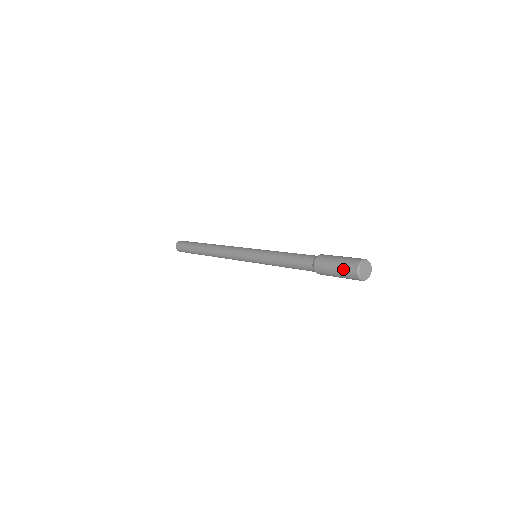
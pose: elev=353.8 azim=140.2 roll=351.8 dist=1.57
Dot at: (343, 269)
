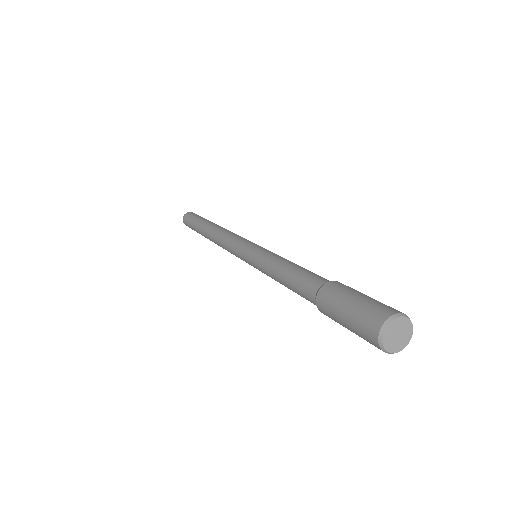
Dot at: (356, 323)
